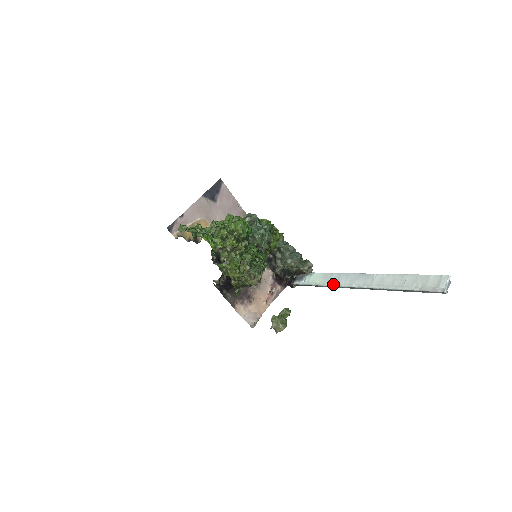
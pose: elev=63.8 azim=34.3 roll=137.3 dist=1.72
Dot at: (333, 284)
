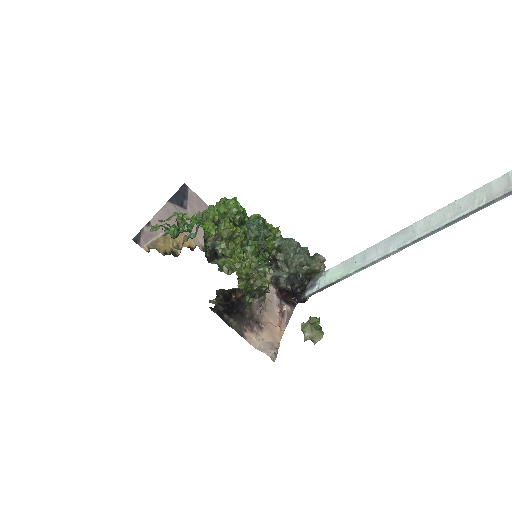
Dot at: (361, 265)
